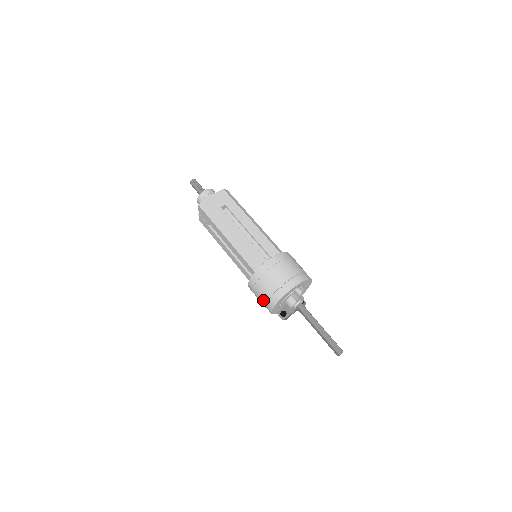
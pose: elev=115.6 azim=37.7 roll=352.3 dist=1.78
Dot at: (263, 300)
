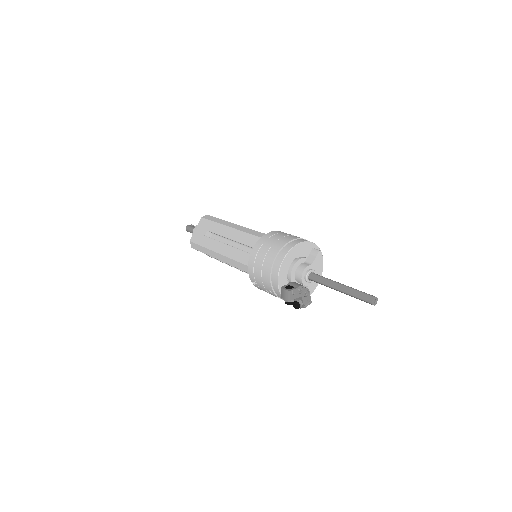
Dot at: (272, 253)
